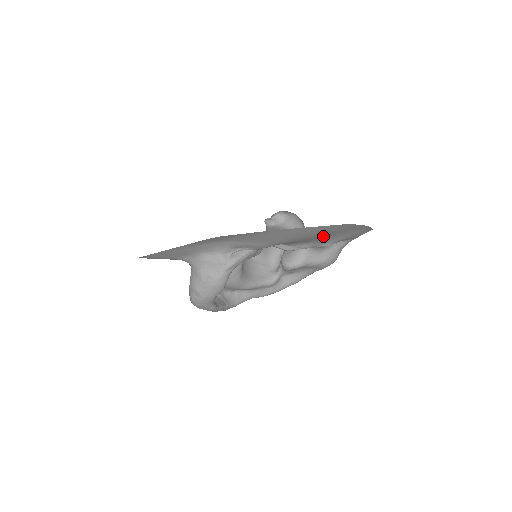
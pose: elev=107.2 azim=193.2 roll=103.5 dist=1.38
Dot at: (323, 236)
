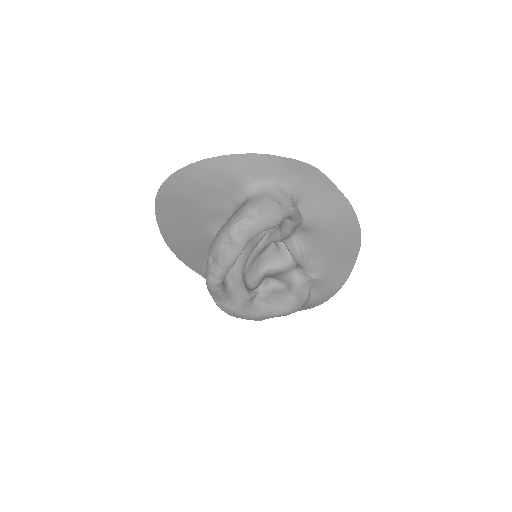
Dot at: (334, 253)
